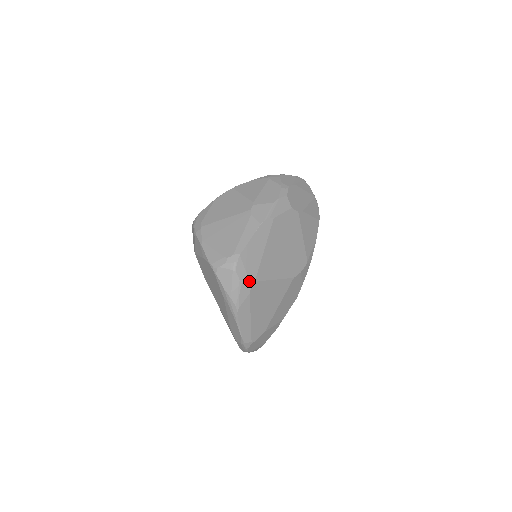
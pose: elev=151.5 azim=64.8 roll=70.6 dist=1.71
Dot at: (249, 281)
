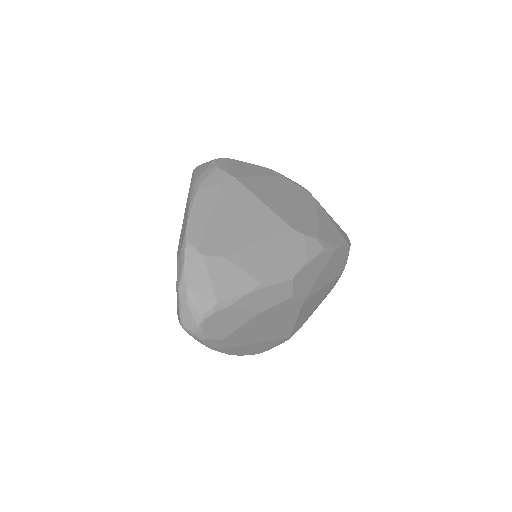
Dot at: (227, 172)
